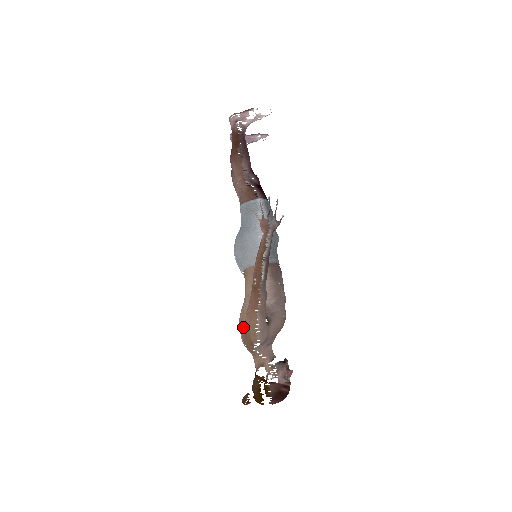
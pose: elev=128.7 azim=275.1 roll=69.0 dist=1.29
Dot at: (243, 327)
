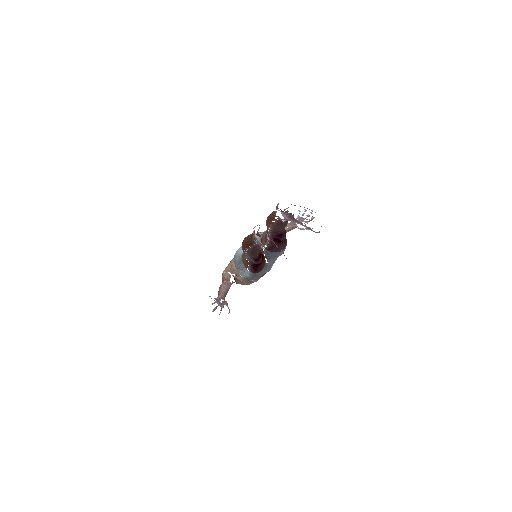
Dot at: (224, 270)
